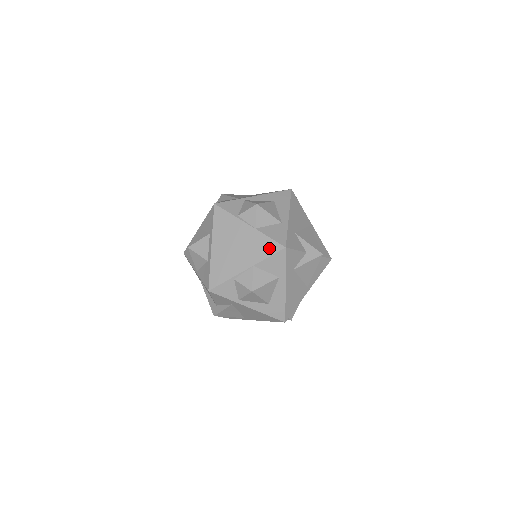
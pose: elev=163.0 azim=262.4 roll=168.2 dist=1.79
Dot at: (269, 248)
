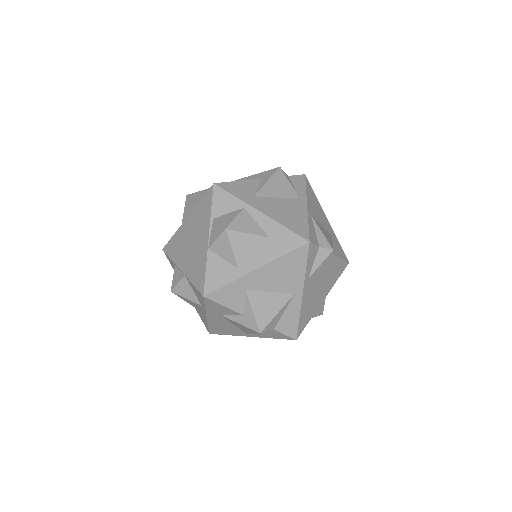
Dot at: (199, 279)
